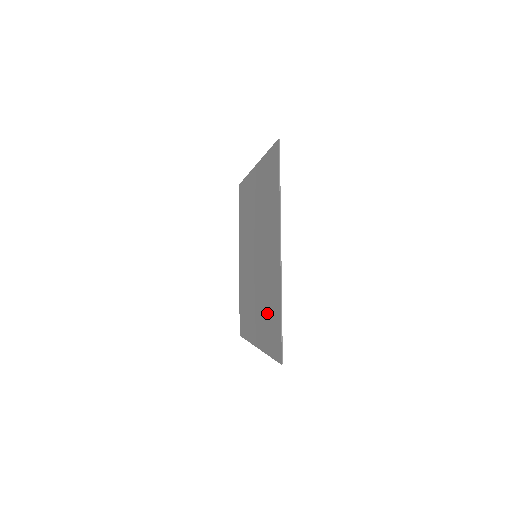
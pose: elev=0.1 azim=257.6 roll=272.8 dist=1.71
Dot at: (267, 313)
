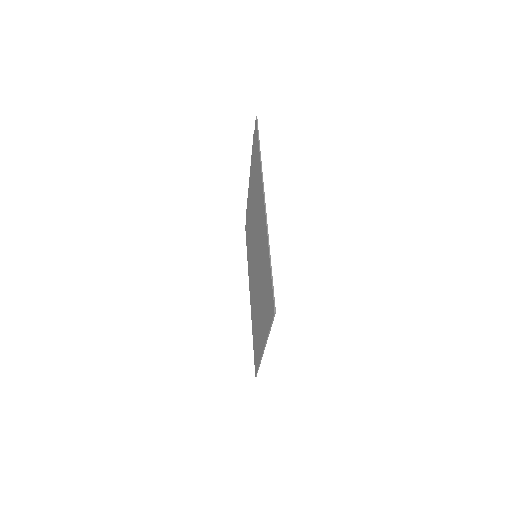
Dot at: occluded
